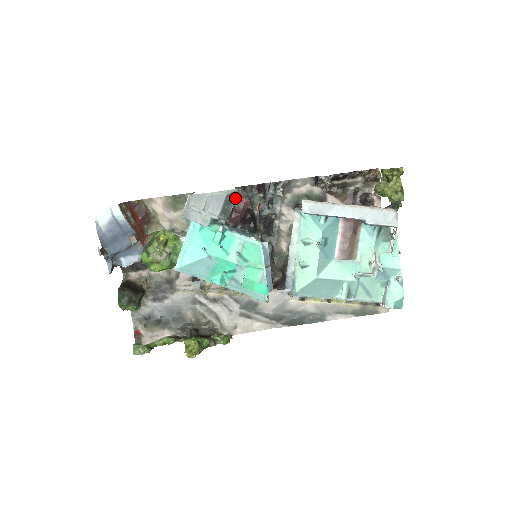
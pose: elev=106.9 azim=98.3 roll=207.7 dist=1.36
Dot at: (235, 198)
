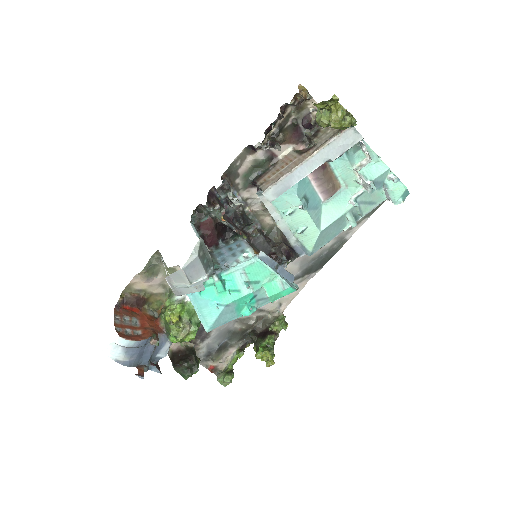
Dot at: (205, 246)
